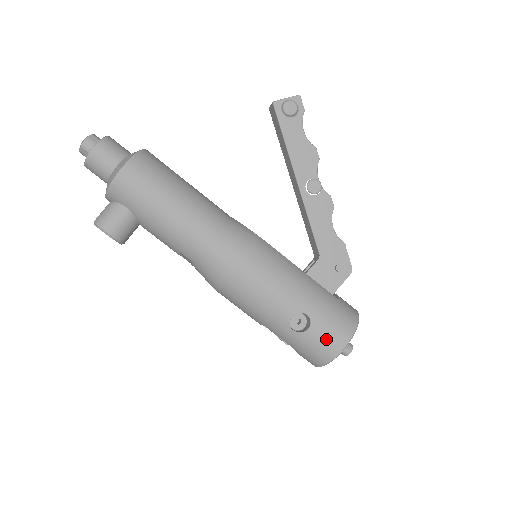
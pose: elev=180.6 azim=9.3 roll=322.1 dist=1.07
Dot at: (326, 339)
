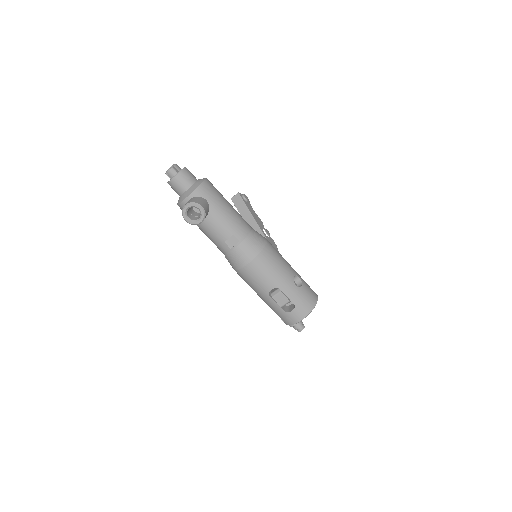
Dot at: (310, 292)
